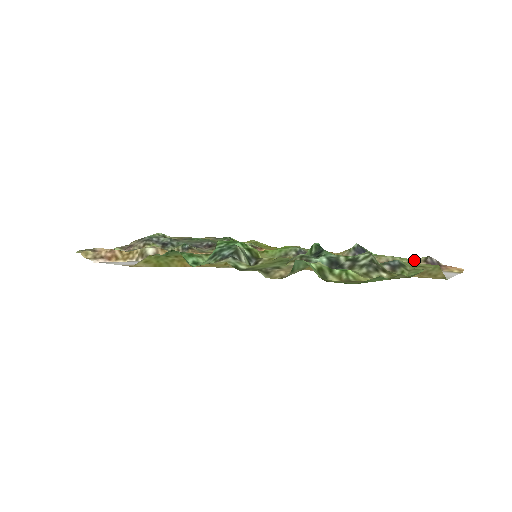
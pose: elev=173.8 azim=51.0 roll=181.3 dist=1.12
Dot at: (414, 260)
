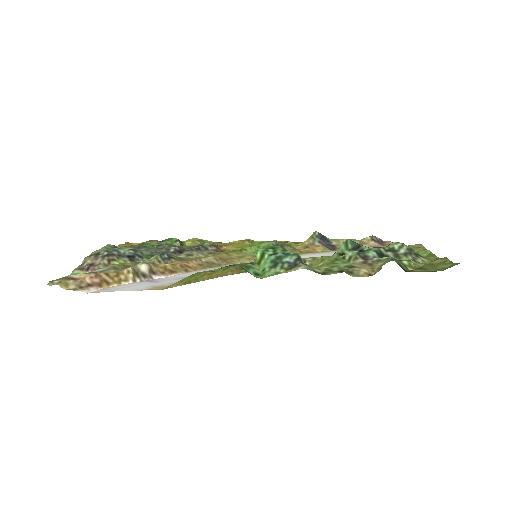
Dot at: (362, 240)
